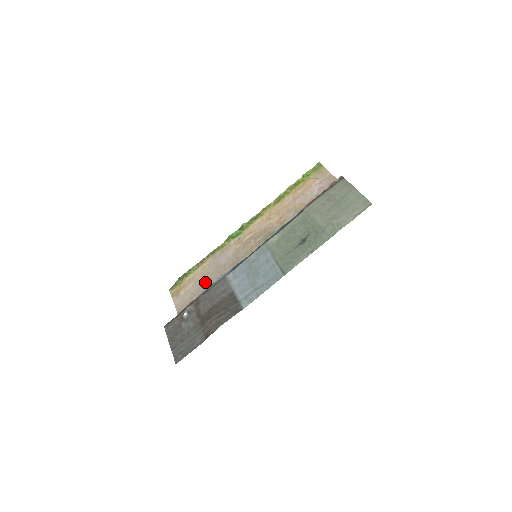
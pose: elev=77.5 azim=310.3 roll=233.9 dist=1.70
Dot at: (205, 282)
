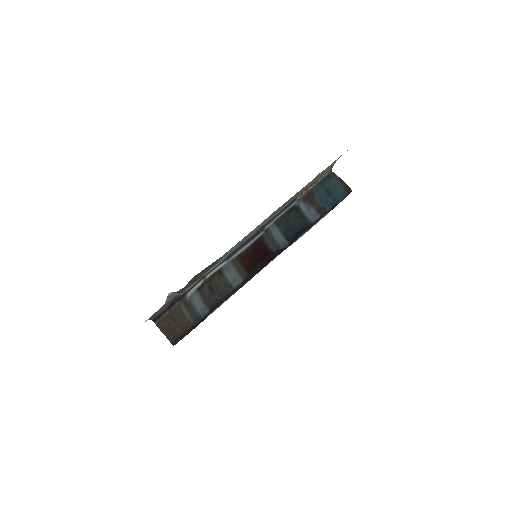
Dot at: occluded
